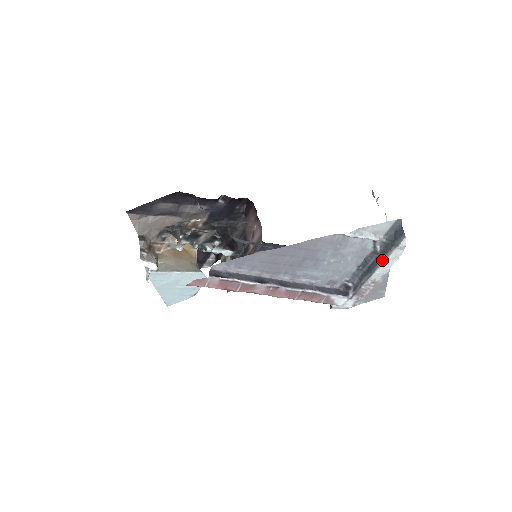
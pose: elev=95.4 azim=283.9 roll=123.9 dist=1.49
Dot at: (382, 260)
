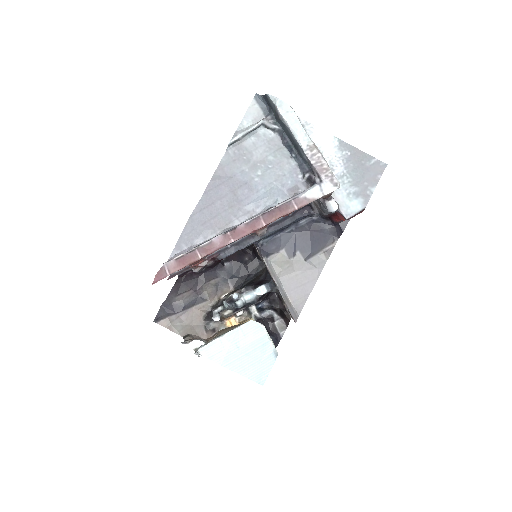
Dot at: (287, 128)
